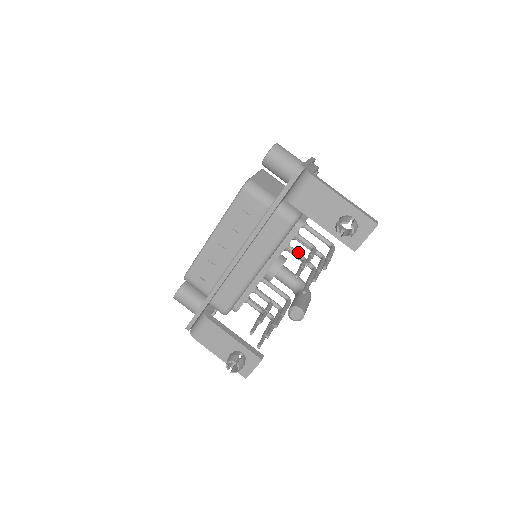
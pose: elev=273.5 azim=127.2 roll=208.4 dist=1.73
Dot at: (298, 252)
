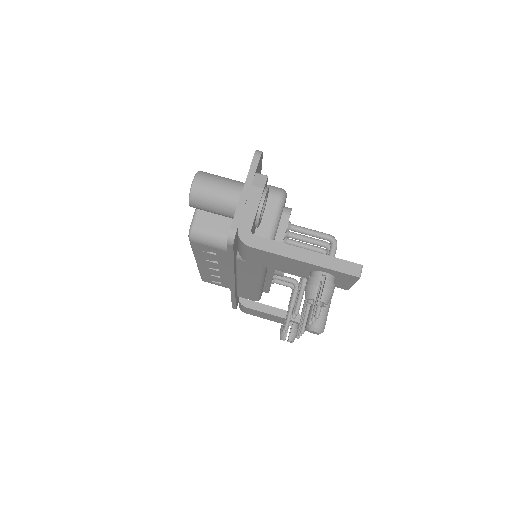
Dot at: occluded
